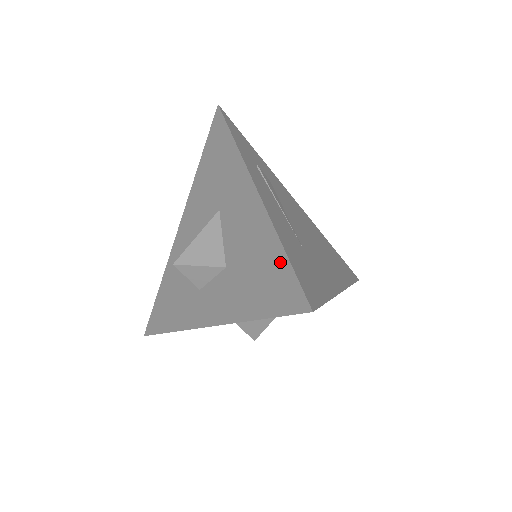
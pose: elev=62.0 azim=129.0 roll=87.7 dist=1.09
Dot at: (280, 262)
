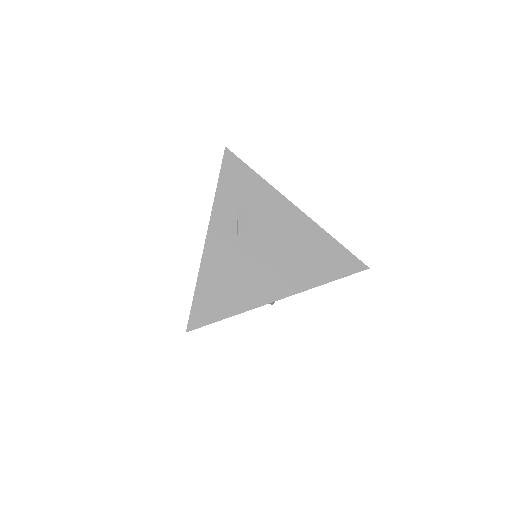
Dot at: (196, 293)
